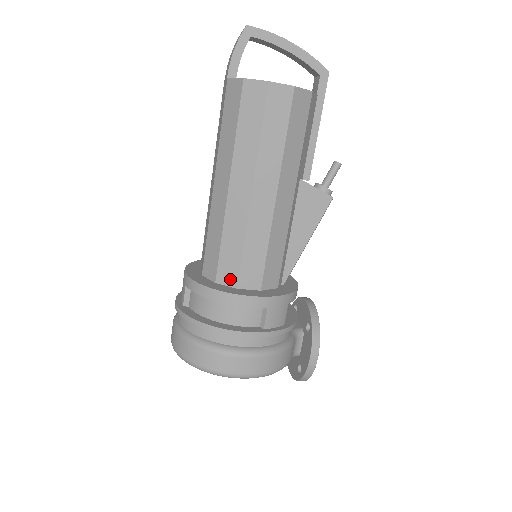
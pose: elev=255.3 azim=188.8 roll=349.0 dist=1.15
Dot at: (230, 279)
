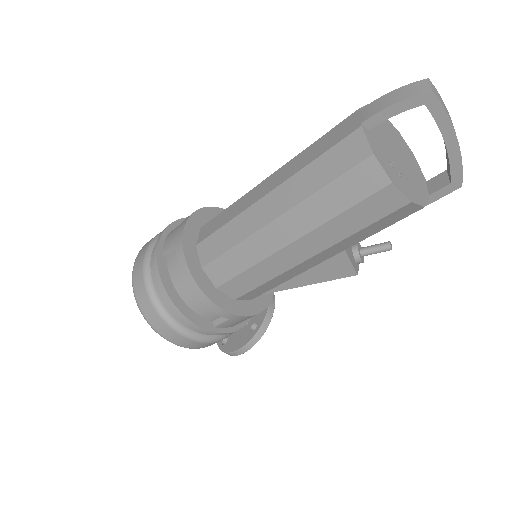
Dot at: (216, 277)
